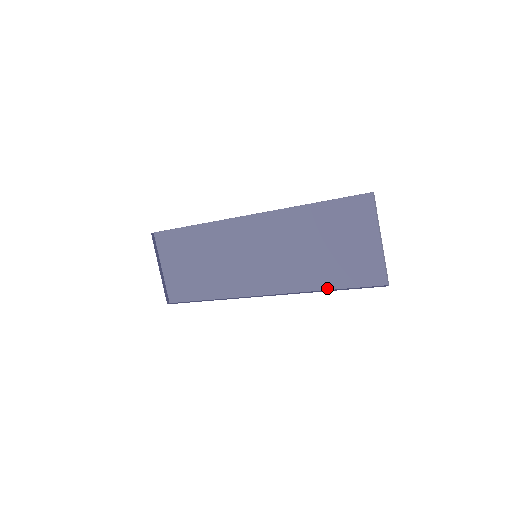
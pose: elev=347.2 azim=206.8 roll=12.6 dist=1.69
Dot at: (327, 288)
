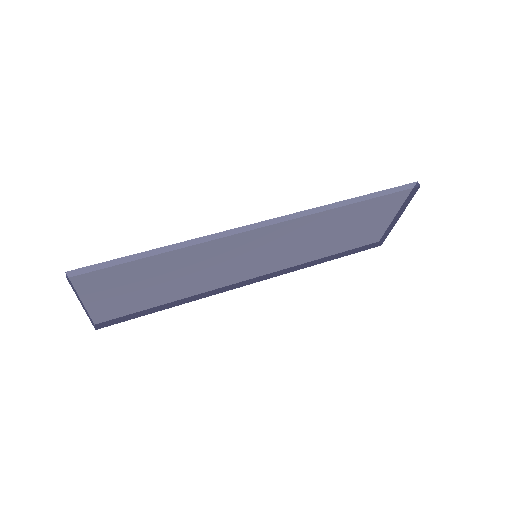
Dot at: (327, 260)
